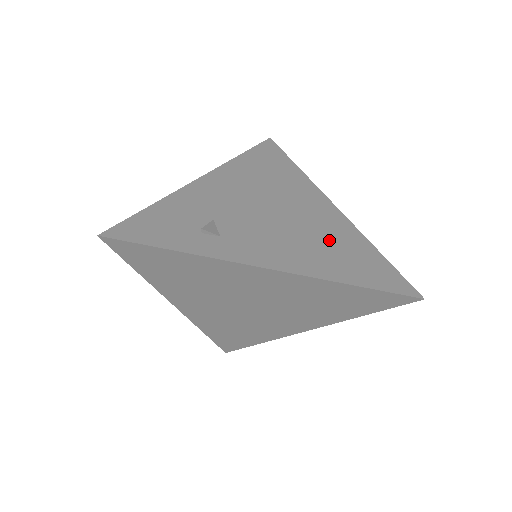
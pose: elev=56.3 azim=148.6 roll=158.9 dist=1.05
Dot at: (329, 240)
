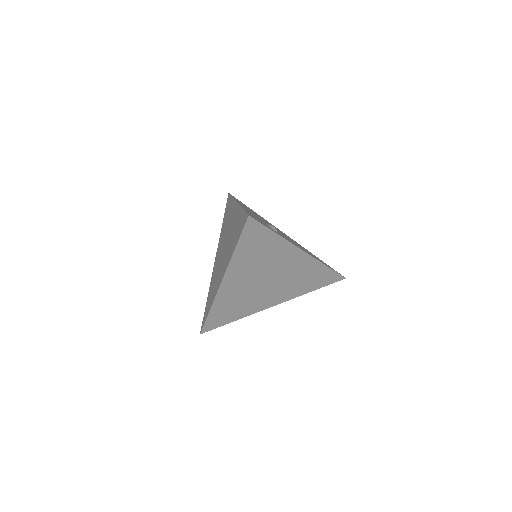
Dot at: occluded
